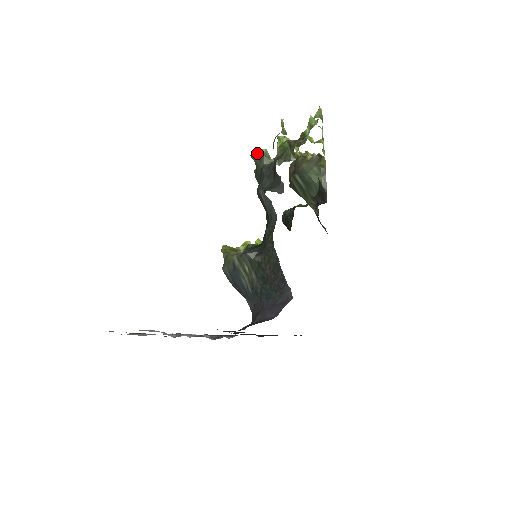
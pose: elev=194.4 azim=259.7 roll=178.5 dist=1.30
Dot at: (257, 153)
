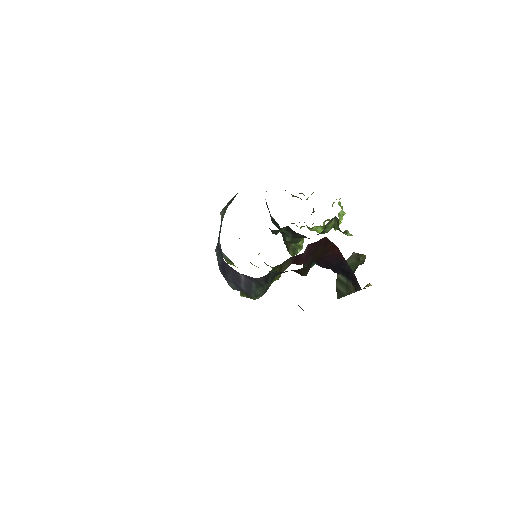
Dot at: occluded
